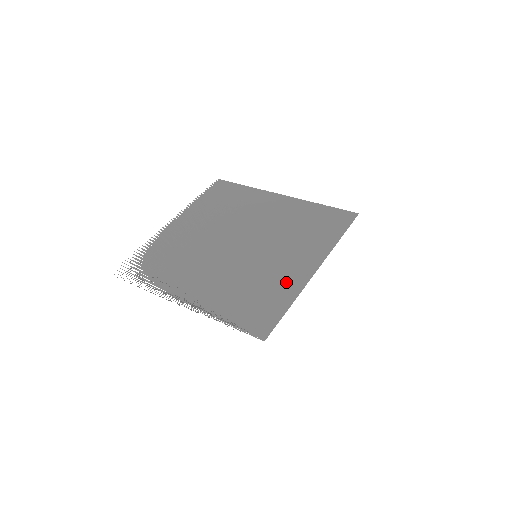
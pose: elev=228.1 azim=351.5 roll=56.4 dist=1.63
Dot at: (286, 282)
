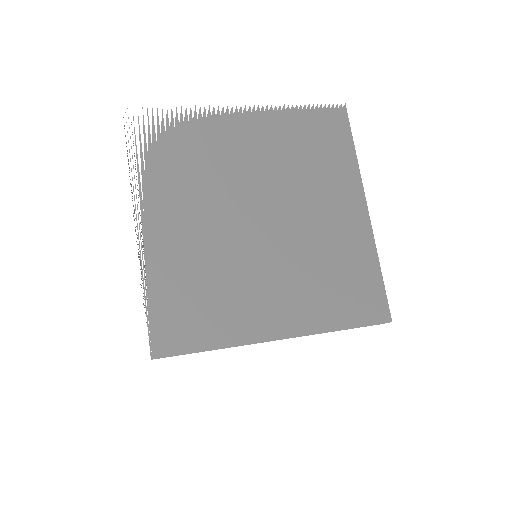
Dot at: (241, 320)
